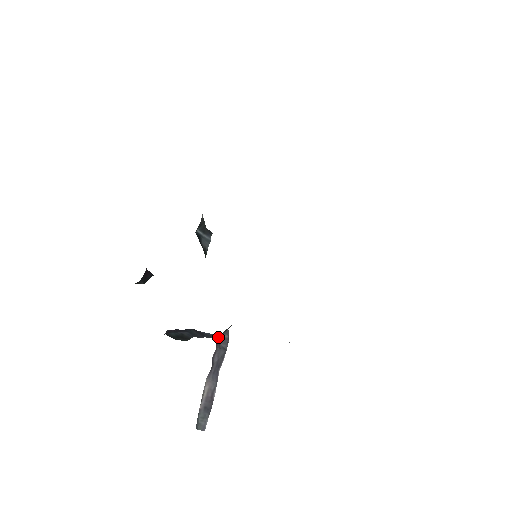
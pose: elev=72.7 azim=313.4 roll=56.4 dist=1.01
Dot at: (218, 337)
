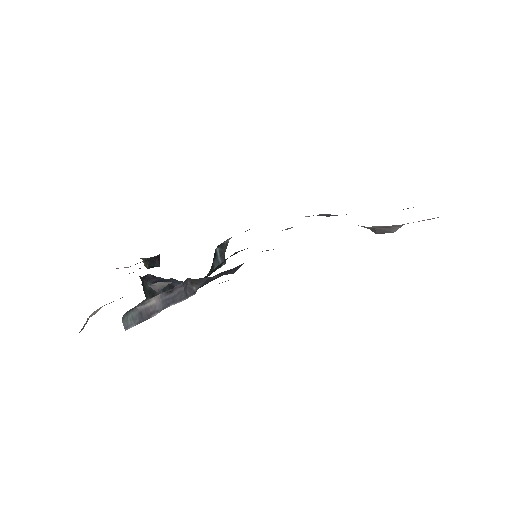
Dot at: (189, 282)
